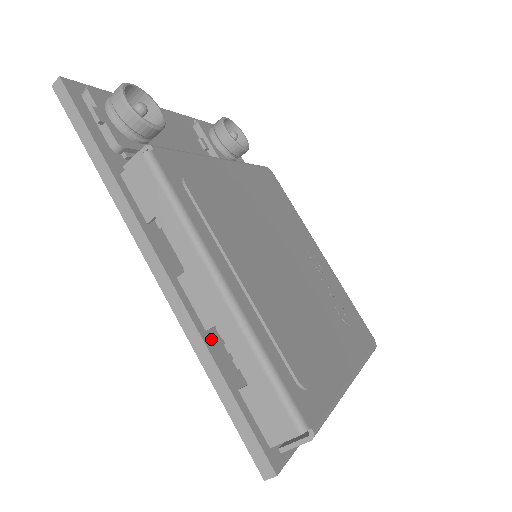
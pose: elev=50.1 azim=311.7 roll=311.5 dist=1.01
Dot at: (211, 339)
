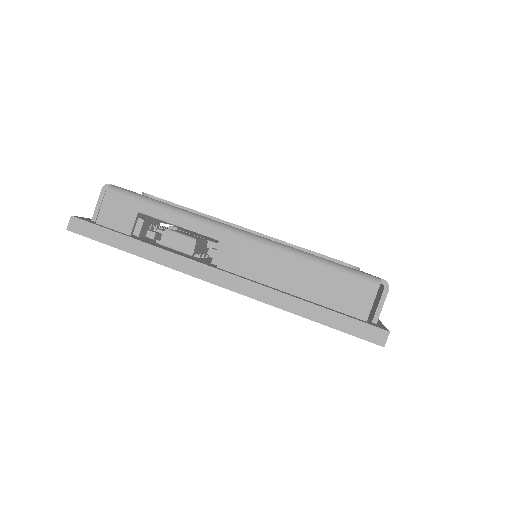
Dot at: occluded
